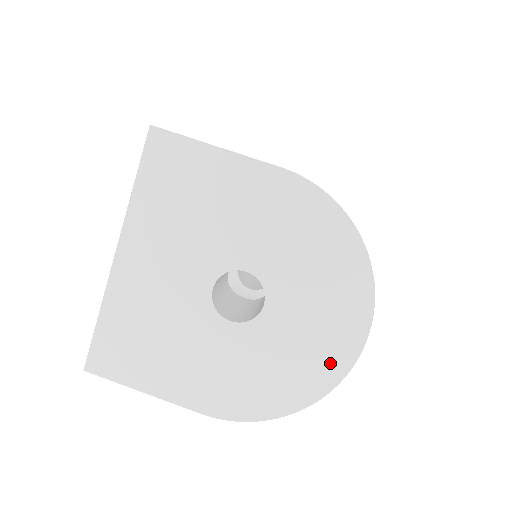
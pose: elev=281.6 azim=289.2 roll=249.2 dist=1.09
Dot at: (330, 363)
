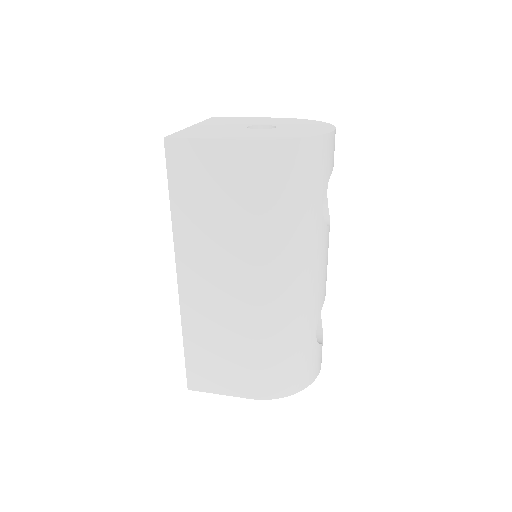
Dot at: (319, 131)
